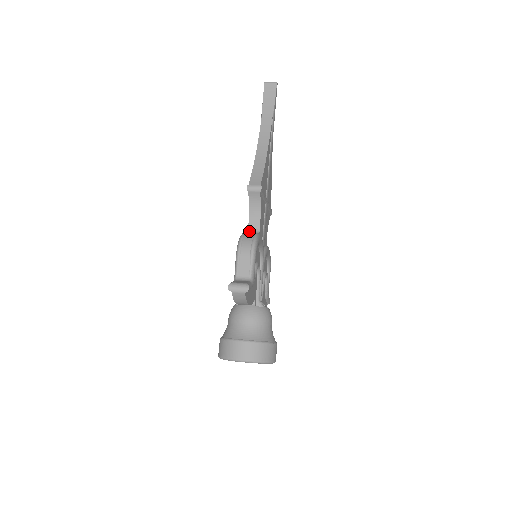
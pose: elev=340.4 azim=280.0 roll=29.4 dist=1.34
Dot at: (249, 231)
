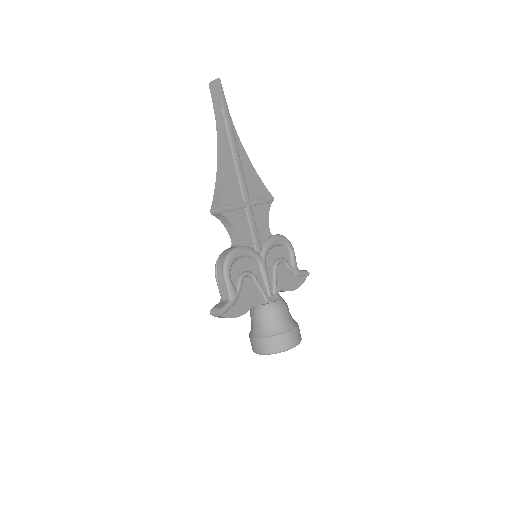
Dot at: (232, 244)
